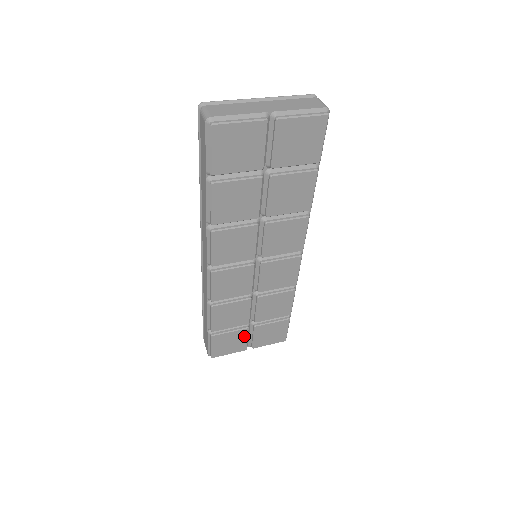
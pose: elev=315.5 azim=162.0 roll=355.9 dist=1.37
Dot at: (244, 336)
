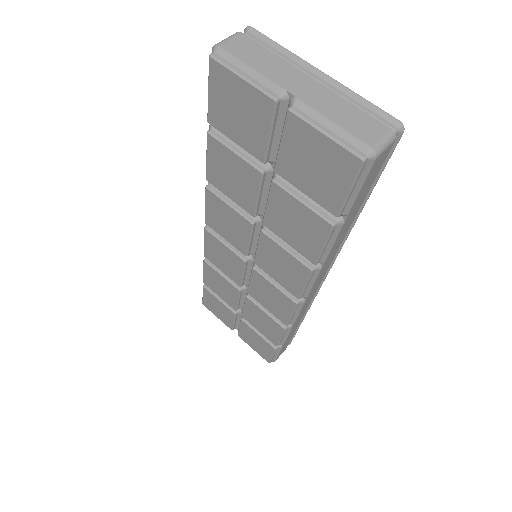
Dot at: (231, 316)
